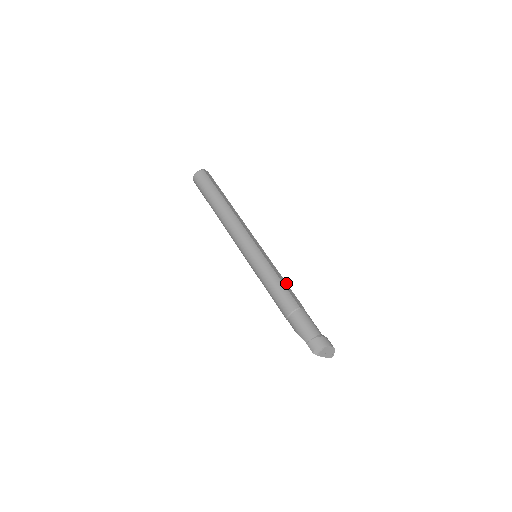
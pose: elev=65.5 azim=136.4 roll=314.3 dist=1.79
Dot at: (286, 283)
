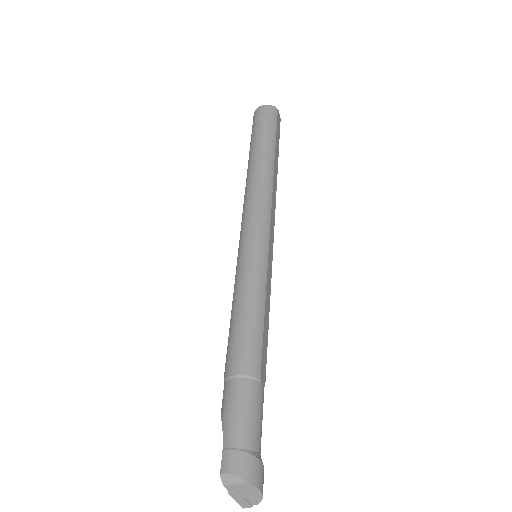
Dot at: (268, 326)
